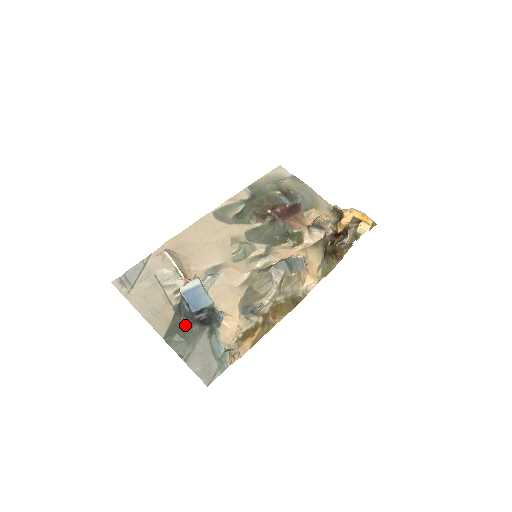
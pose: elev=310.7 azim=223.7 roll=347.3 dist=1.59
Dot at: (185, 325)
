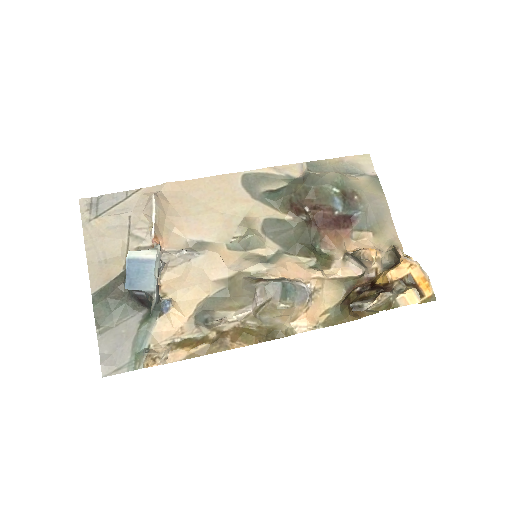
Dot at: (123, 293)
